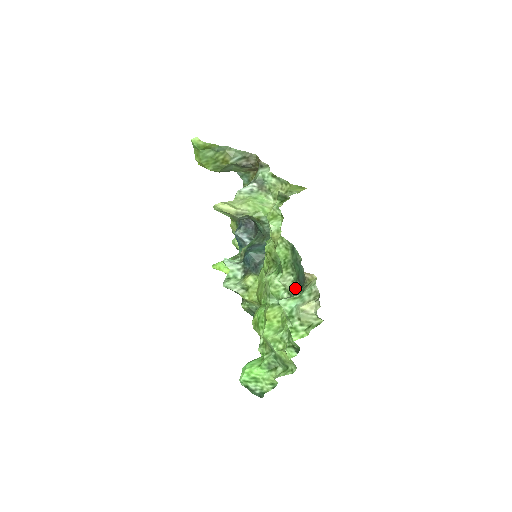
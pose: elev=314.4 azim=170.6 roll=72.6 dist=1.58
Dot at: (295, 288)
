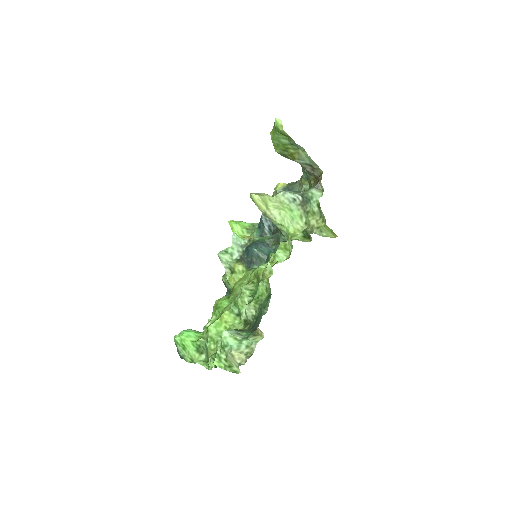
Dot at: (251, 321)
